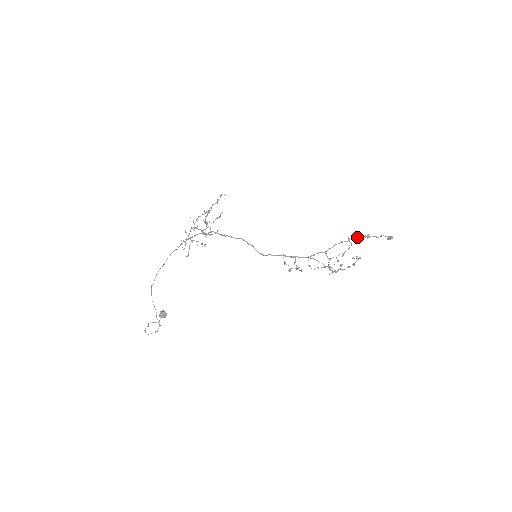
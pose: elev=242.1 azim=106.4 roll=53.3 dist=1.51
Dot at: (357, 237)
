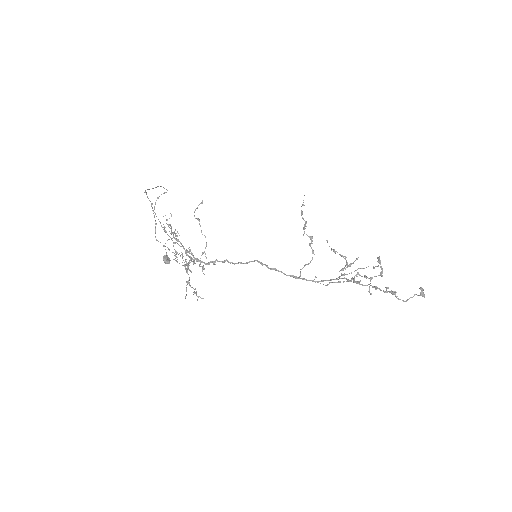
Dot at: occluded
